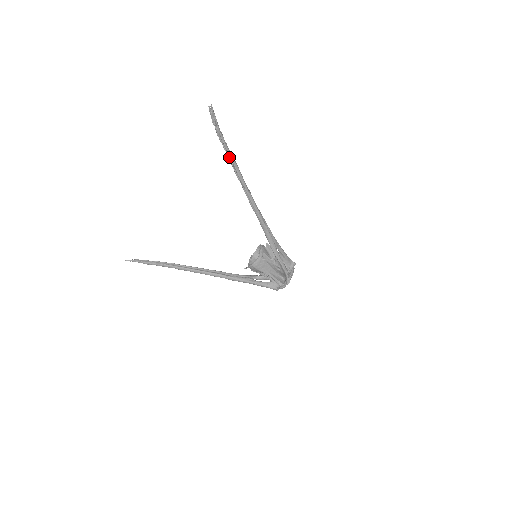
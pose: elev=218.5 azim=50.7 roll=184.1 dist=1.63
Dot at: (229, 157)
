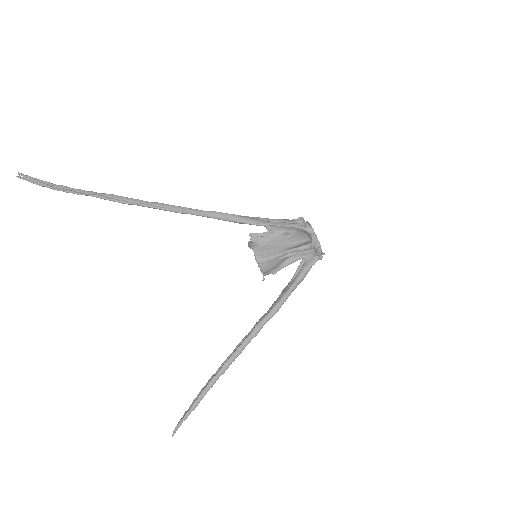
Dot at: (93, 196)
